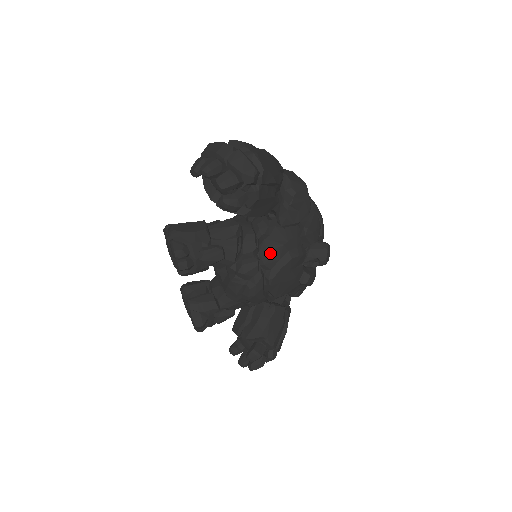
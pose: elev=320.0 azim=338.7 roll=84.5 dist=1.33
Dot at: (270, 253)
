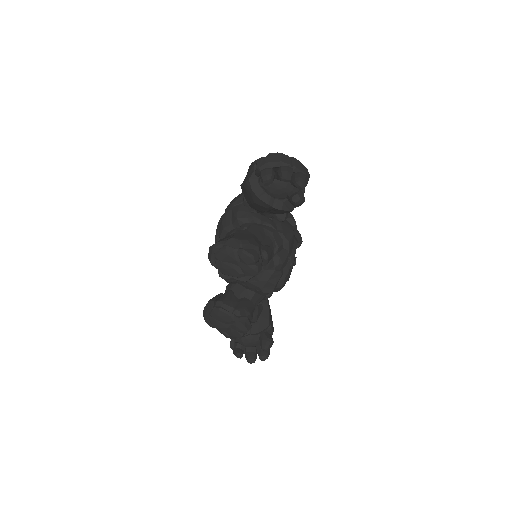
Dot at: (290, 242)
